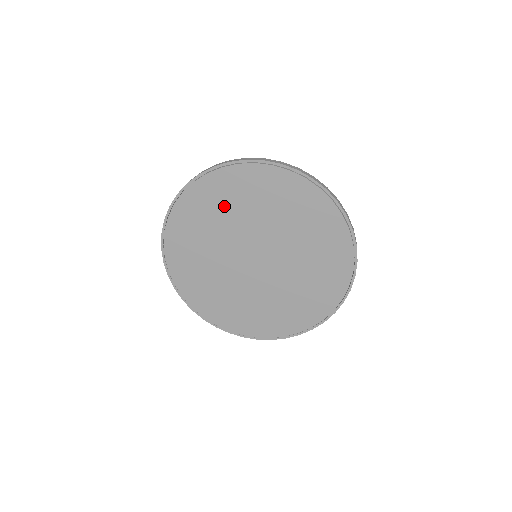
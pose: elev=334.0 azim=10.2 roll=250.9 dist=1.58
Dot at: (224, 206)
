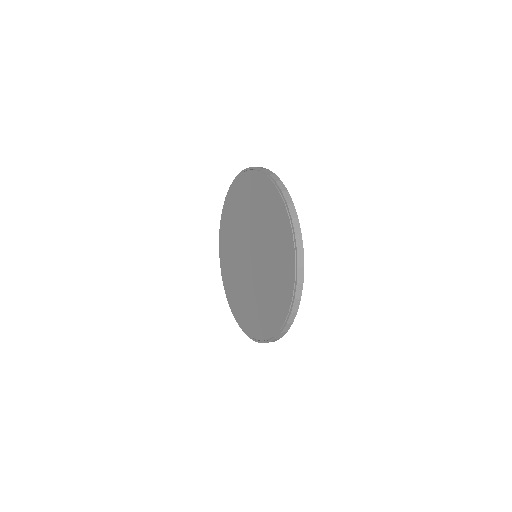
Dot at: (230, 244)
